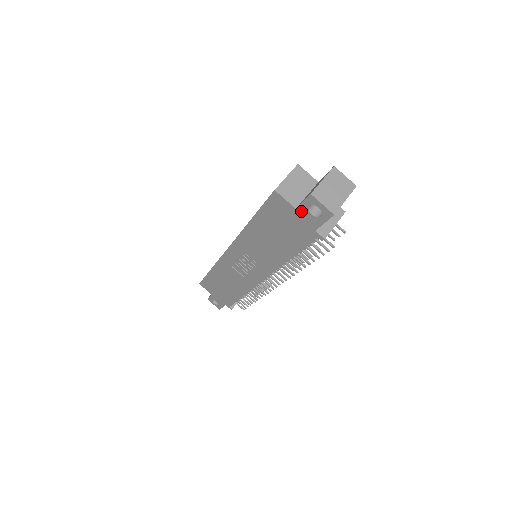
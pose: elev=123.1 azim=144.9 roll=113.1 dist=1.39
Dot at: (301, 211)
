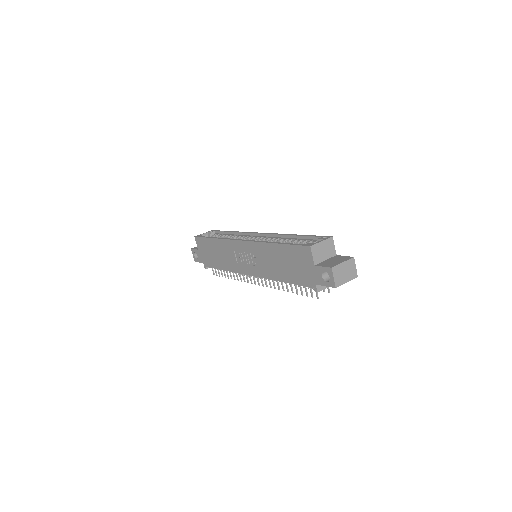
Dot at: (317, 269)
